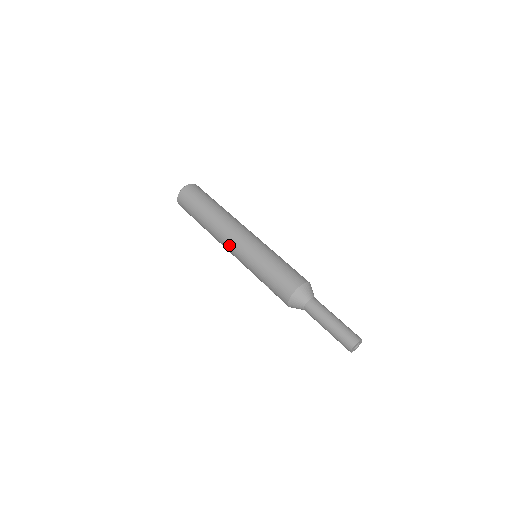
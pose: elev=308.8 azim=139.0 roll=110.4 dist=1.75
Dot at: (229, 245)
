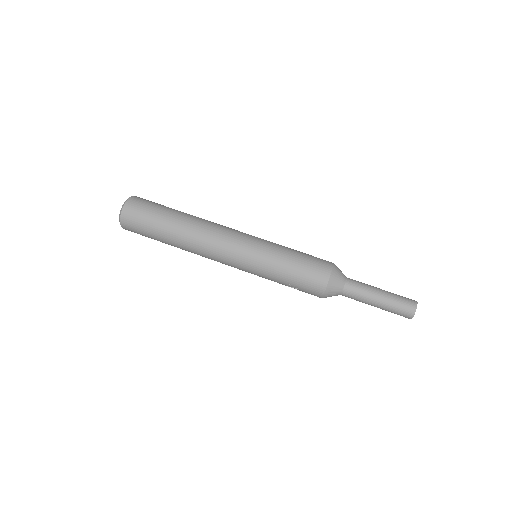
Dot at: (222, 253)
